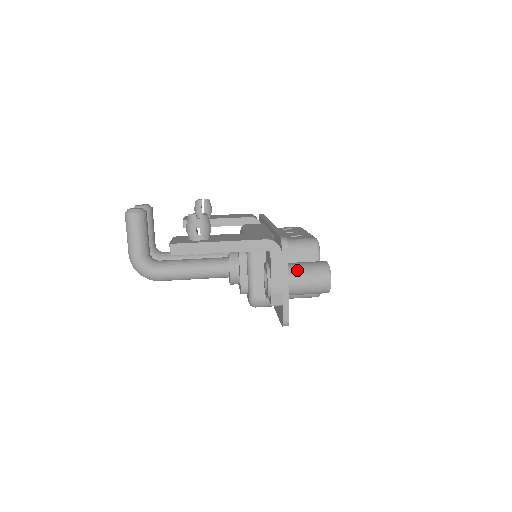
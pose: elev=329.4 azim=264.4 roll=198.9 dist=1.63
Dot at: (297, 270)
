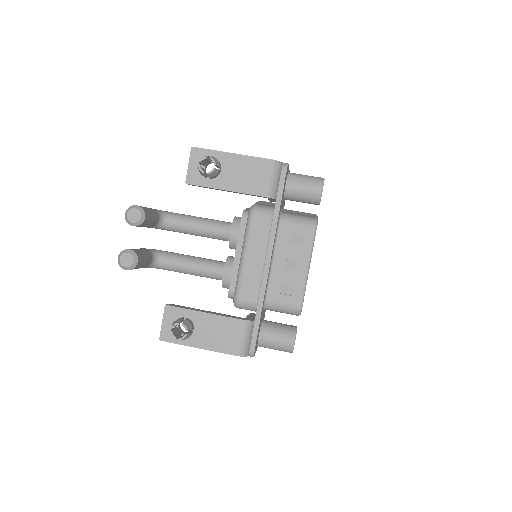
Dot at: (266, 346)
